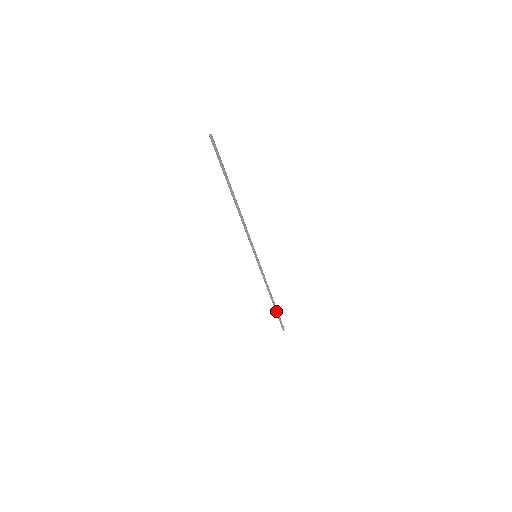
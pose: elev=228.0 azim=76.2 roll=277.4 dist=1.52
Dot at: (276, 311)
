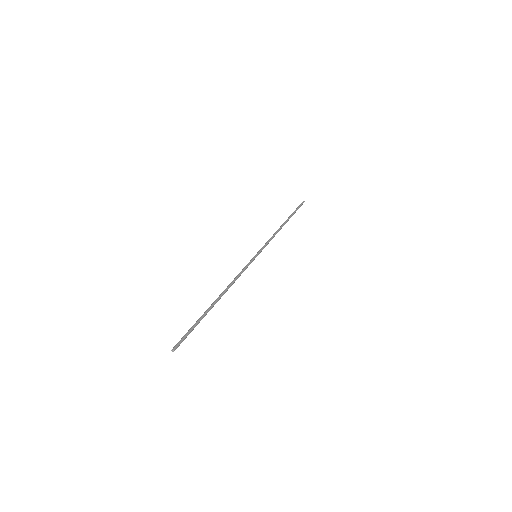
Dot at: (291, 216)
